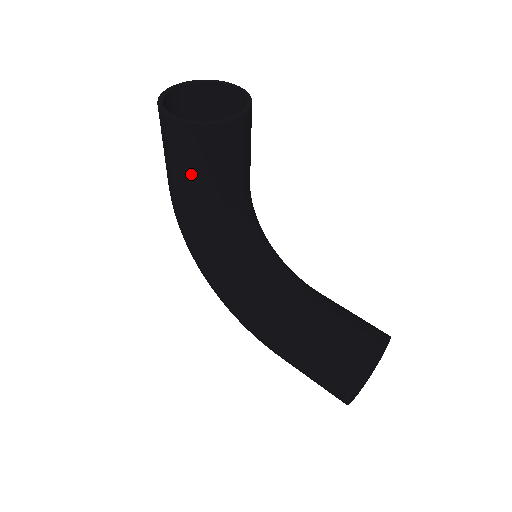
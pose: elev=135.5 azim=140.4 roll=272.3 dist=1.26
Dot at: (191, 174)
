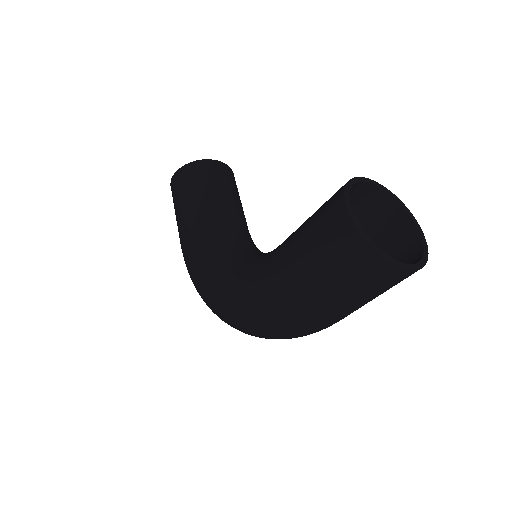
Dot at: (187, 200)
